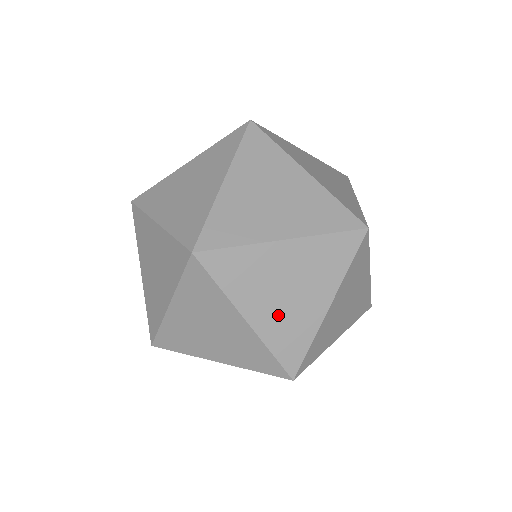
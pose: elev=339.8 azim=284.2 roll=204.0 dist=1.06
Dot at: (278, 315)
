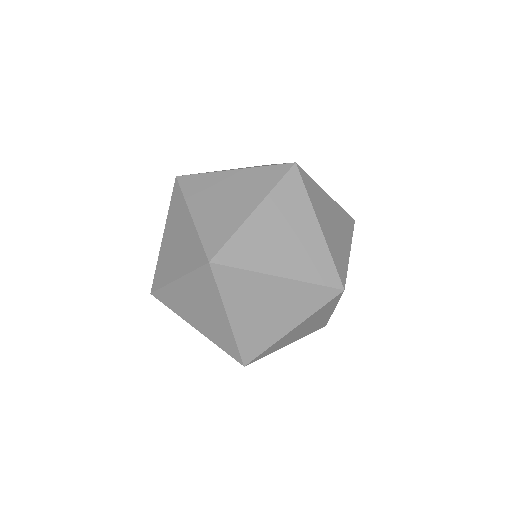
Dot at: (253, 323)
